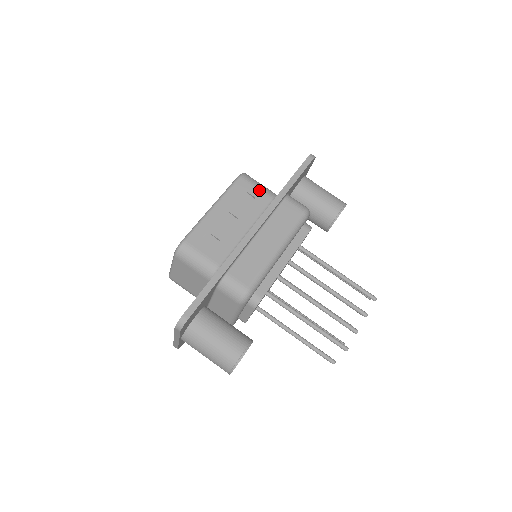
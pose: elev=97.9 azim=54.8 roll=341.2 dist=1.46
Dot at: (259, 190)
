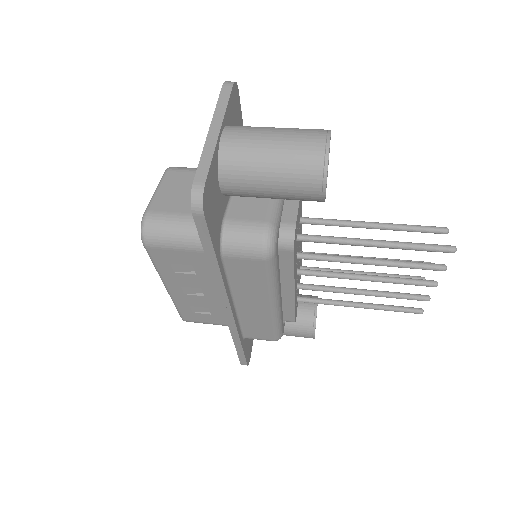
Dot at: occluded
